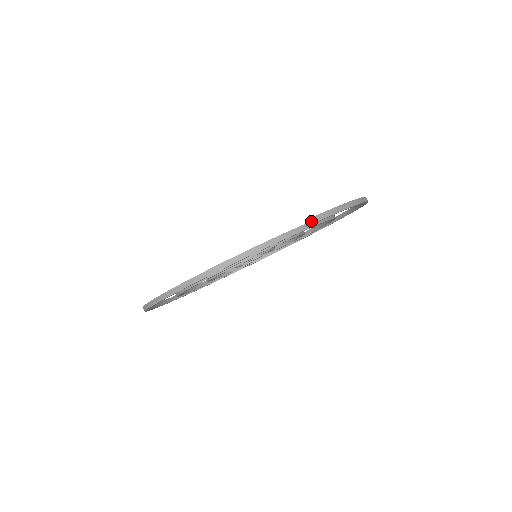
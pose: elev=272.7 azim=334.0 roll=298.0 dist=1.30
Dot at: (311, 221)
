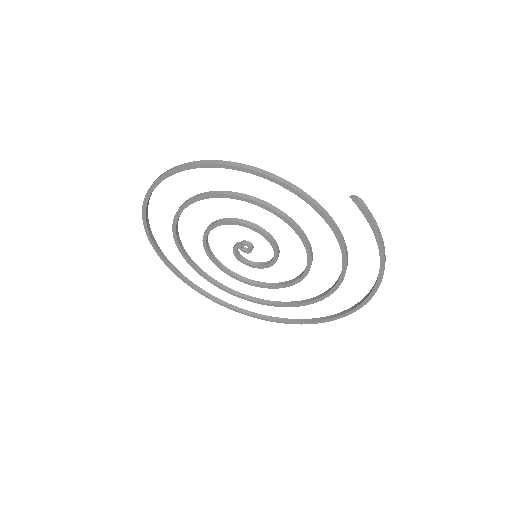
Dot at: (357, 196)
